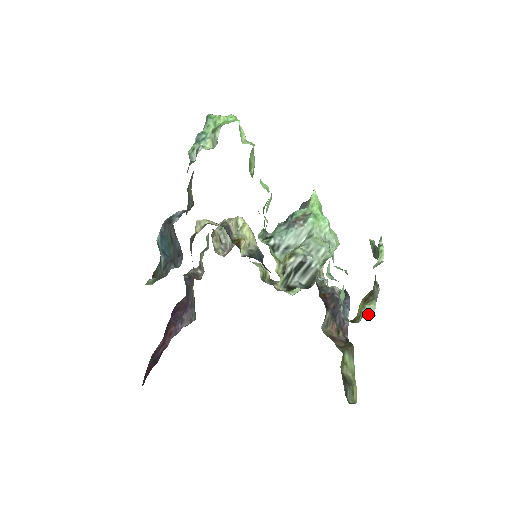
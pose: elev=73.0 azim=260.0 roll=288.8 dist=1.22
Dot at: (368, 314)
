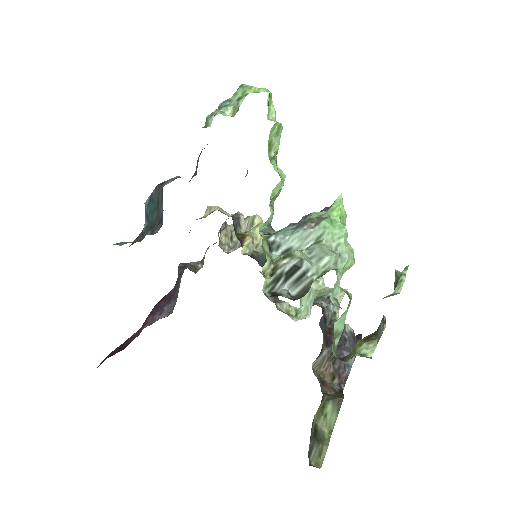
Dot at: (363, 355)
